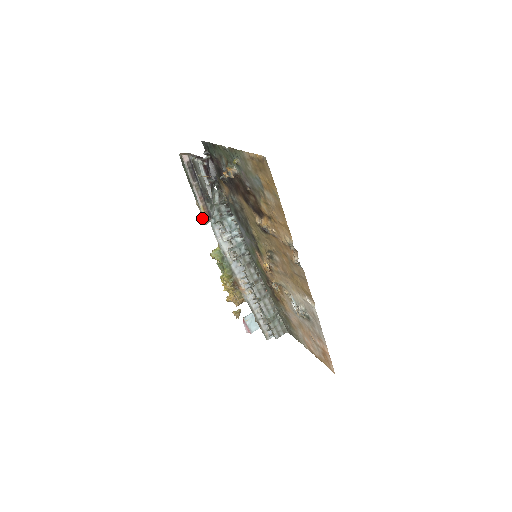
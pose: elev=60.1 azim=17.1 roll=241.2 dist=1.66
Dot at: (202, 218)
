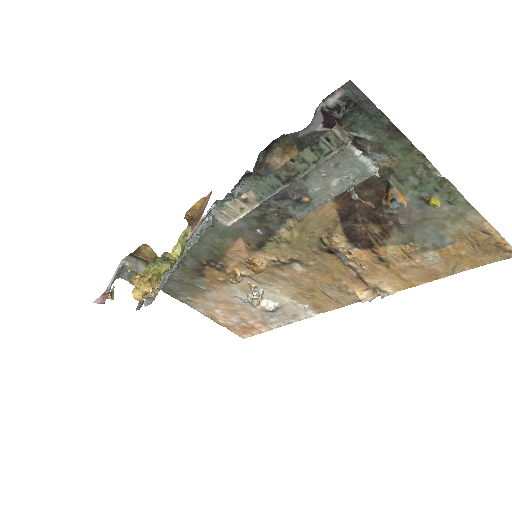
Dot at: (221, 211)
